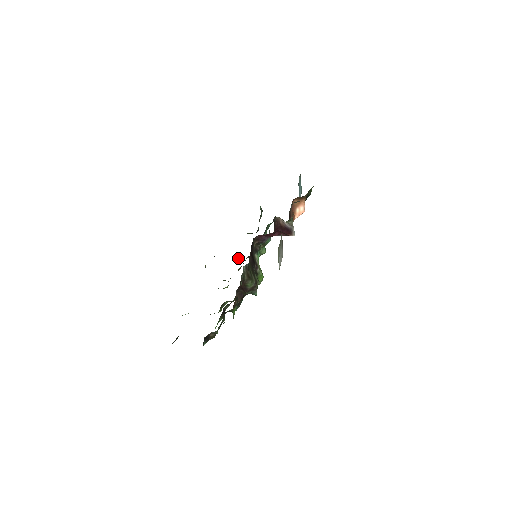
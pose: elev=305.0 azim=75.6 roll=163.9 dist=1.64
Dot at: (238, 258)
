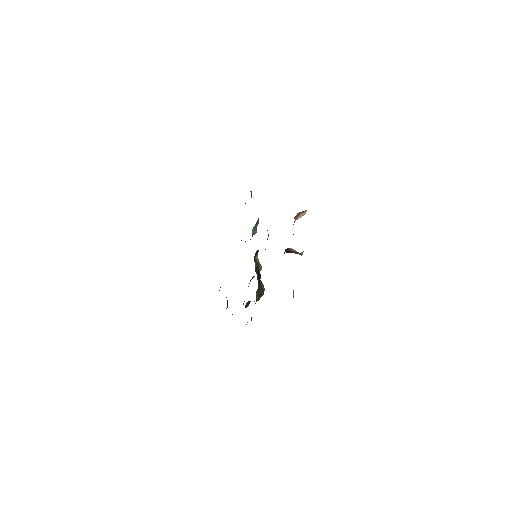
Dot at: occluded
